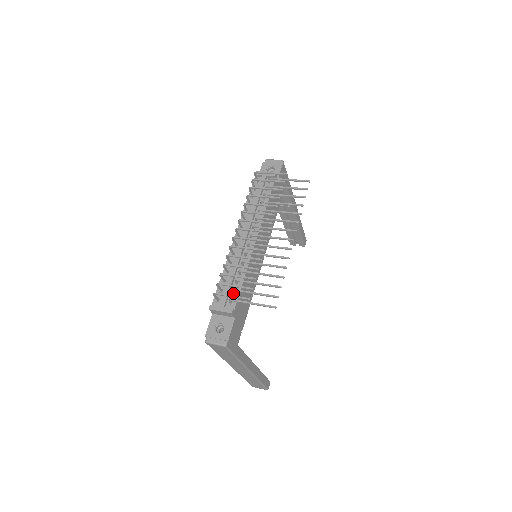
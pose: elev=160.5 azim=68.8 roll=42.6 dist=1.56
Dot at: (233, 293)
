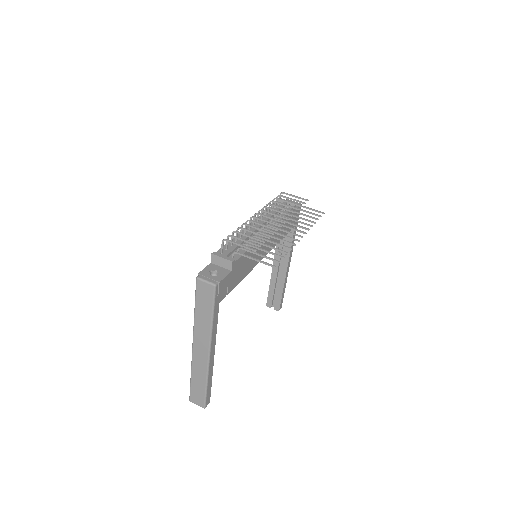
Dot at: occluded
